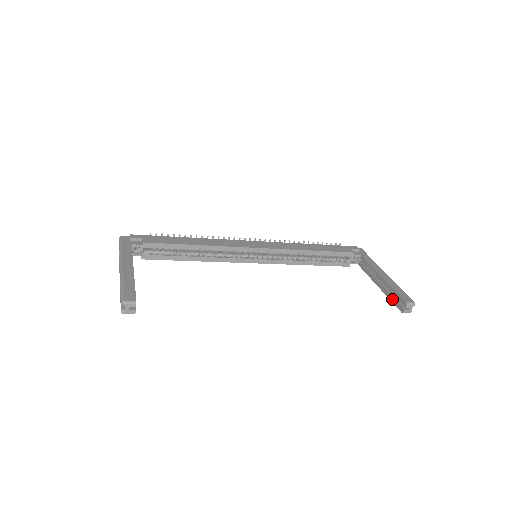
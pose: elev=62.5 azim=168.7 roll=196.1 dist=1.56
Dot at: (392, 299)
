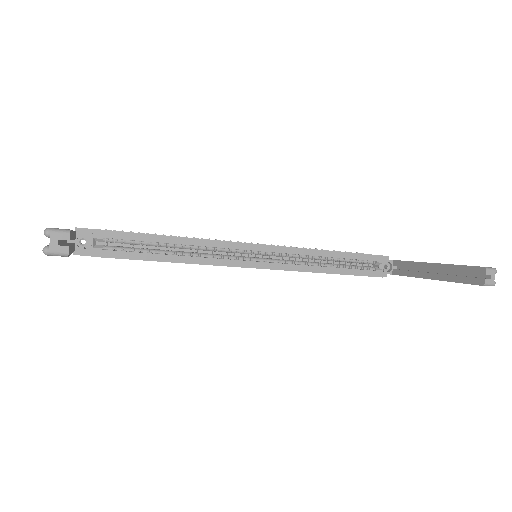
Dot at: (459, 279)
